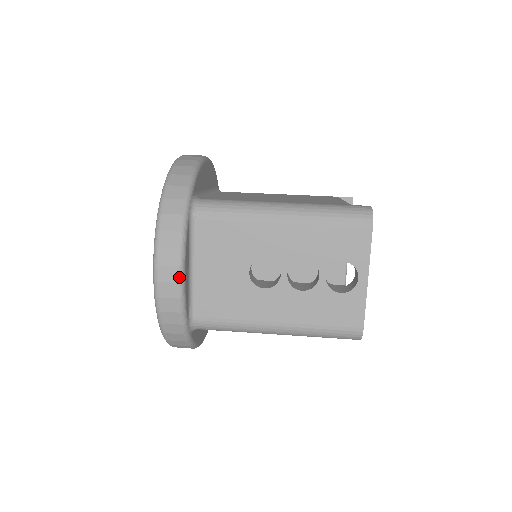
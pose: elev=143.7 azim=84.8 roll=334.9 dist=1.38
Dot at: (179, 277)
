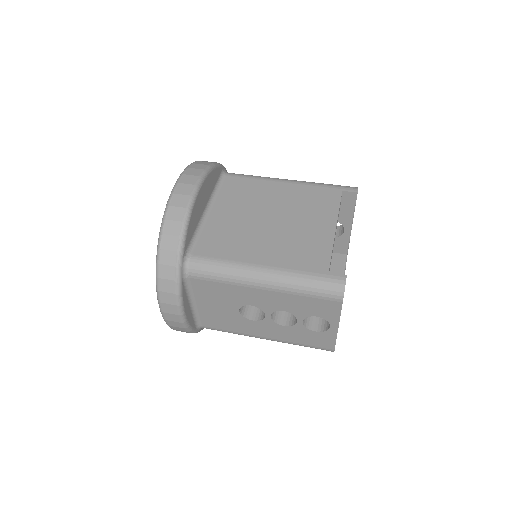
Dot at: (181, 320)
